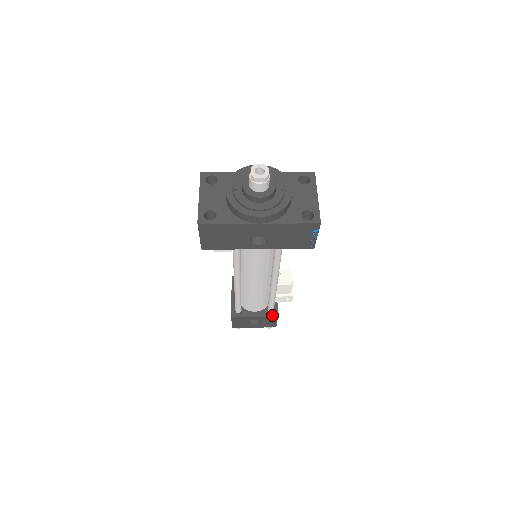
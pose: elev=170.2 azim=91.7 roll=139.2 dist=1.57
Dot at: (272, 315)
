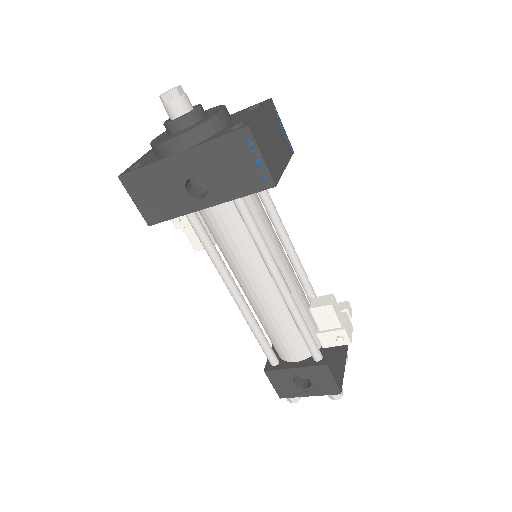
Dot at: (318, 364)
